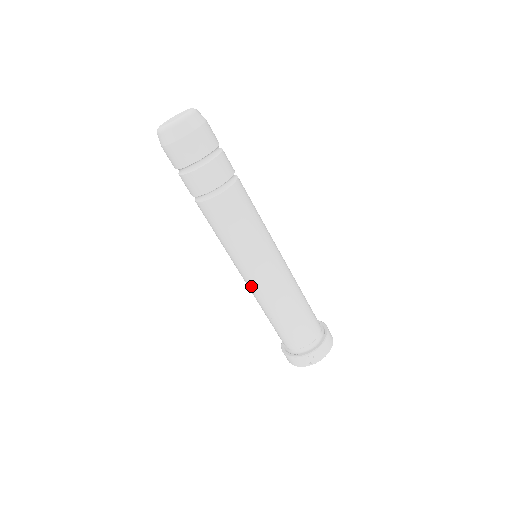
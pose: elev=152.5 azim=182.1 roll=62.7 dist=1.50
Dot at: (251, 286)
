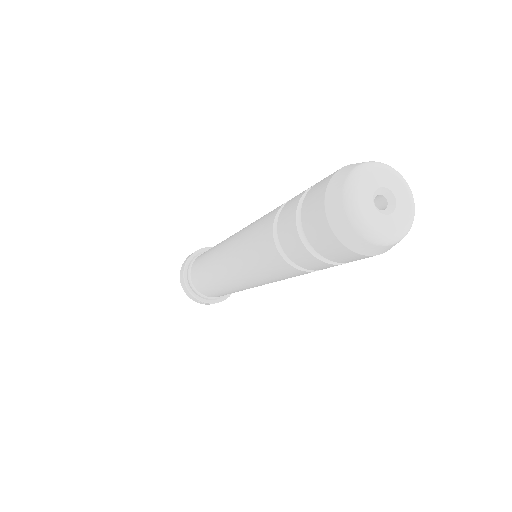
Dot at: (223, 272)
